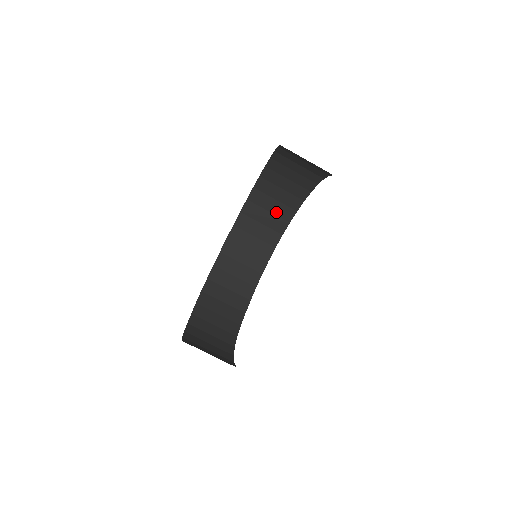
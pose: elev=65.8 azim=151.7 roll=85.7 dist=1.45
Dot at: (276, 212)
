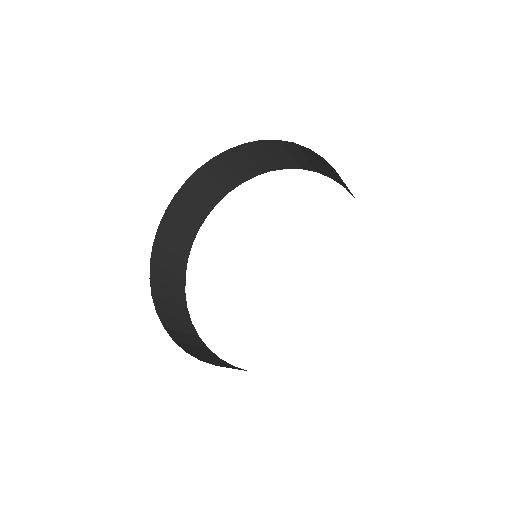
Dot at: (221, 182)
